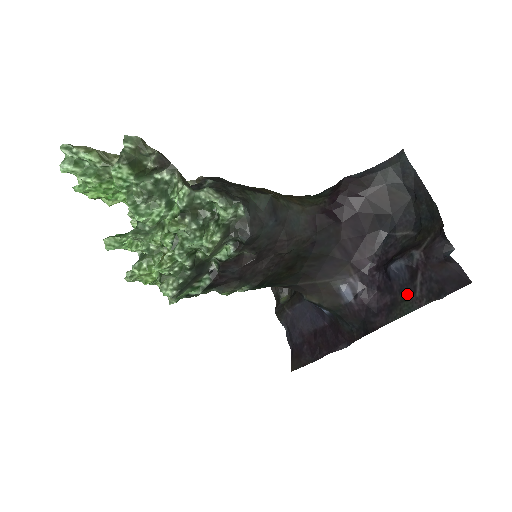
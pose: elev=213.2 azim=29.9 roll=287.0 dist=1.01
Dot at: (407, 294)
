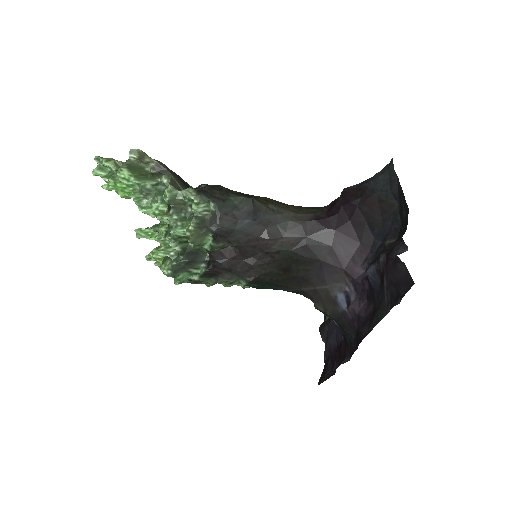
Dot at: (381, 301)
